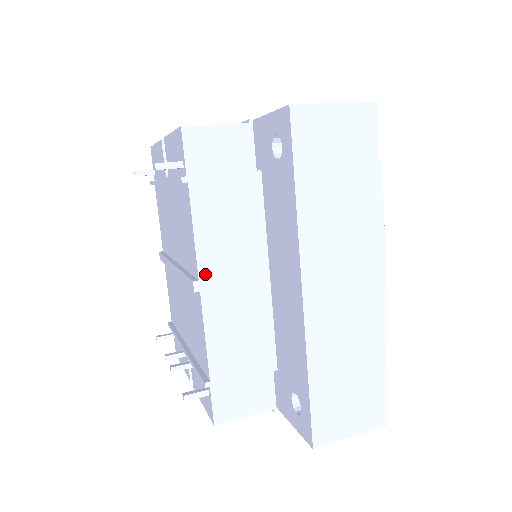
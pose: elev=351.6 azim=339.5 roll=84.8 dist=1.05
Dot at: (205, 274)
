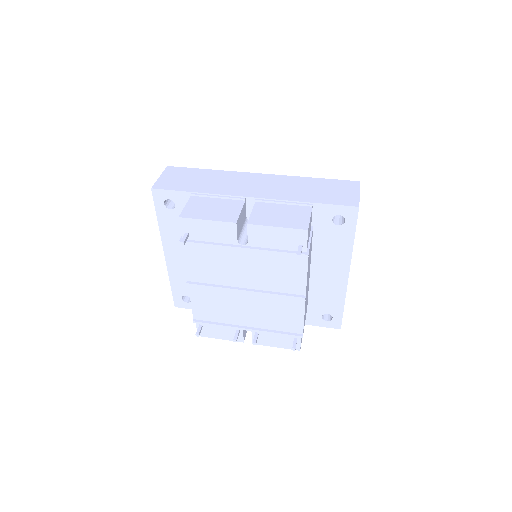
Dot at: (306, 291)
